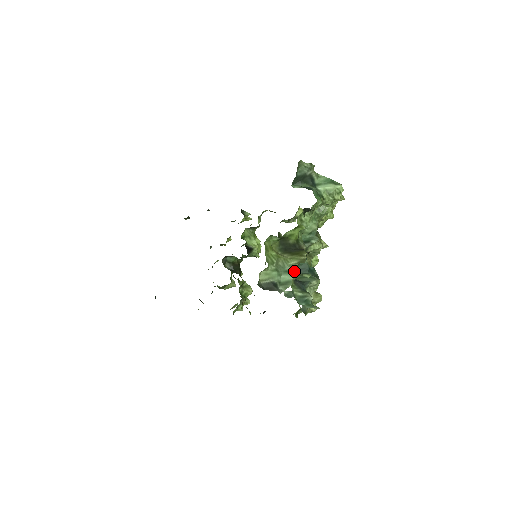
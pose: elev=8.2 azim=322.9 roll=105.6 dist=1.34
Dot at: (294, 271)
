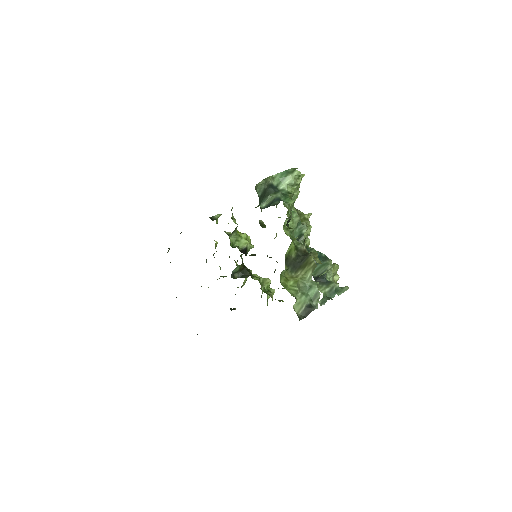
Dot at: occluded
